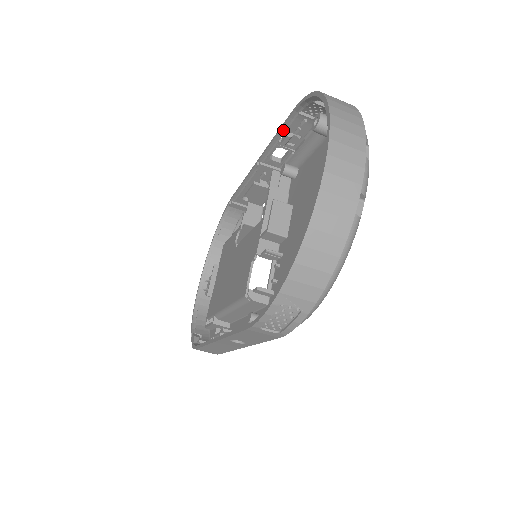
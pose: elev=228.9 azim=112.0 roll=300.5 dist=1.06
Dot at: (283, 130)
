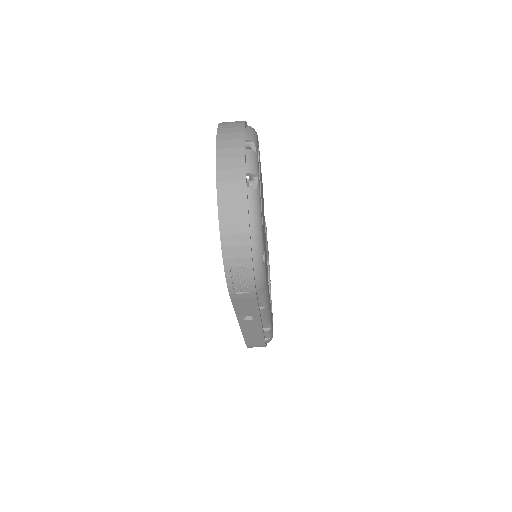
Dot at: occluded
